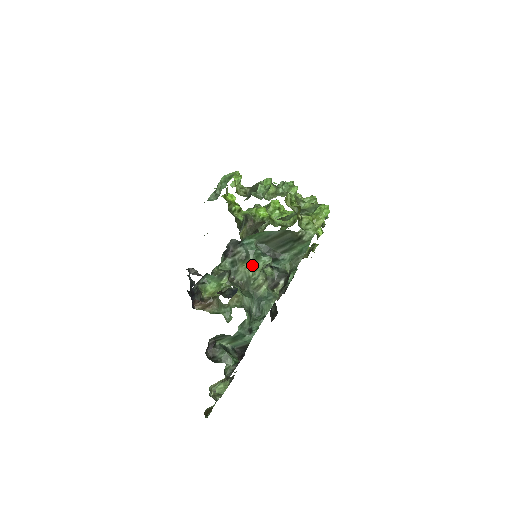
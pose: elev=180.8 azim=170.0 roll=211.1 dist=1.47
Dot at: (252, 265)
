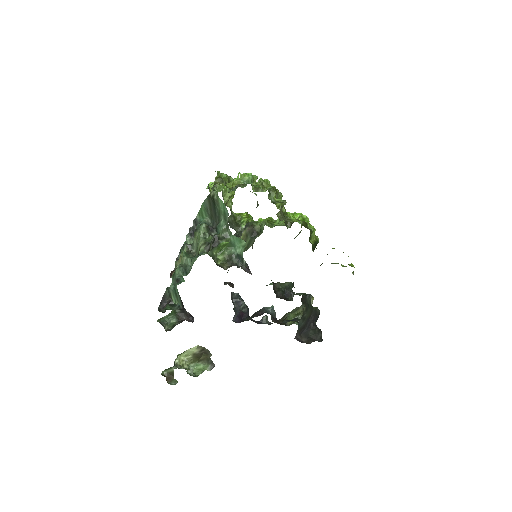
Dot at: occluded
